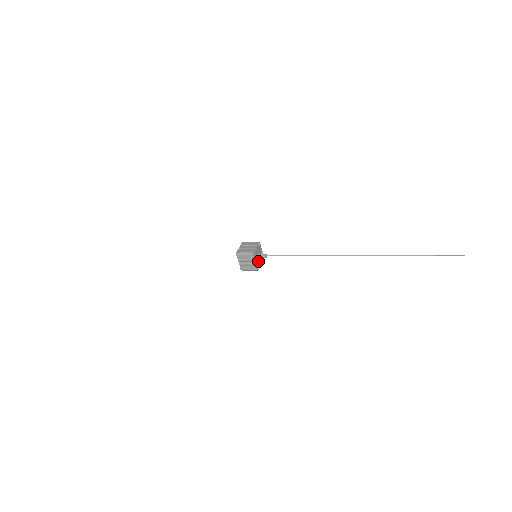
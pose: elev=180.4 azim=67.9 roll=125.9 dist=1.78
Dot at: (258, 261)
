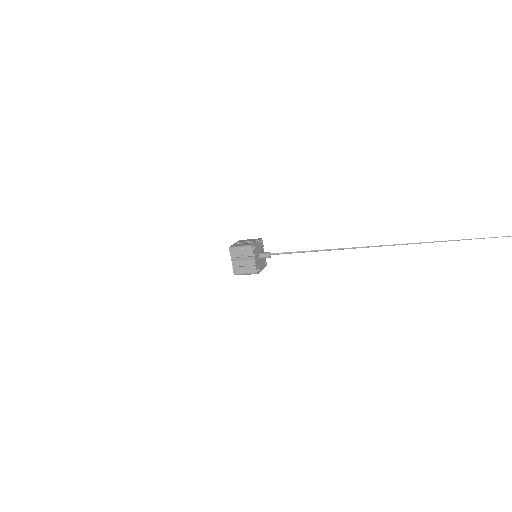
Dot at: (258, 262)
